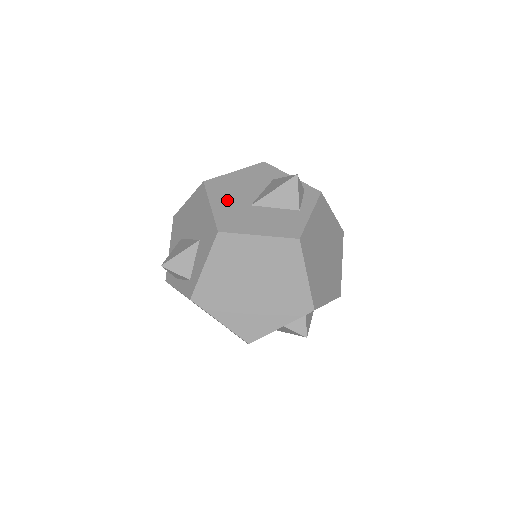
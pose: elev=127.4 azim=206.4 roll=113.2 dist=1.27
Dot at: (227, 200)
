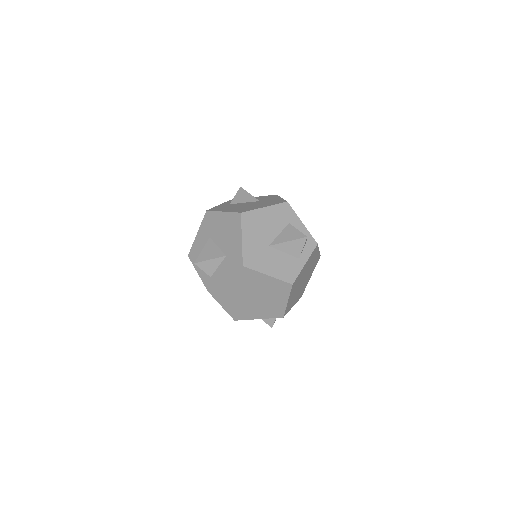
Dot at: (254, 237)
